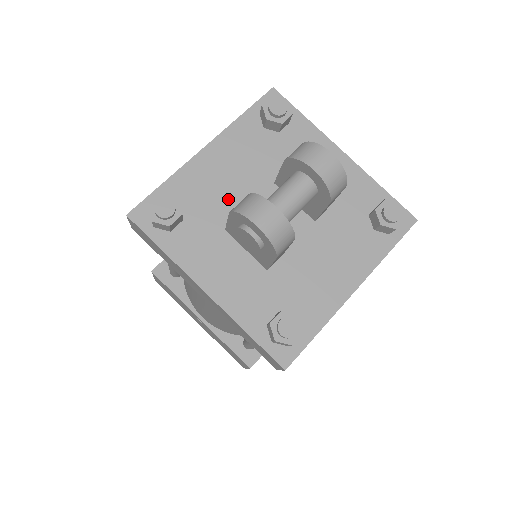
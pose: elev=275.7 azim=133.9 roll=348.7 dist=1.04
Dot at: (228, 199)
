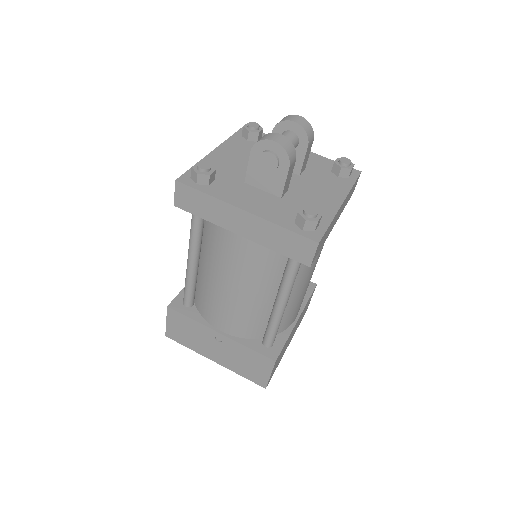
Dot at: (240, 170)
